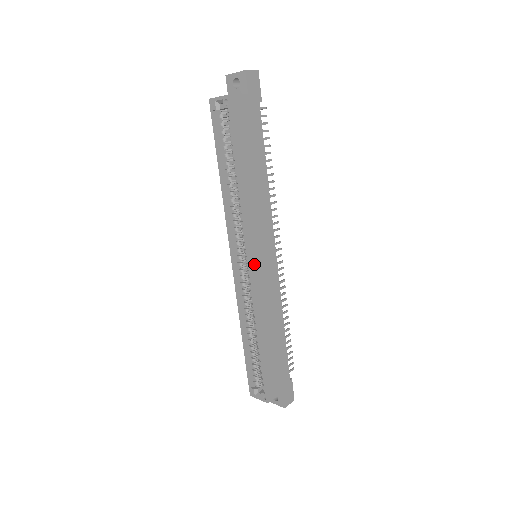
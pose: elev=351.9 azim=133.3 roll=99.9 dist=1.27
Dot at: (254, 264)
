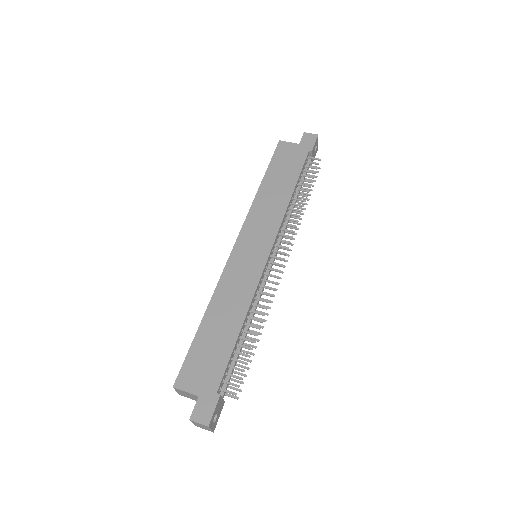
Dot at: (239, 247)
